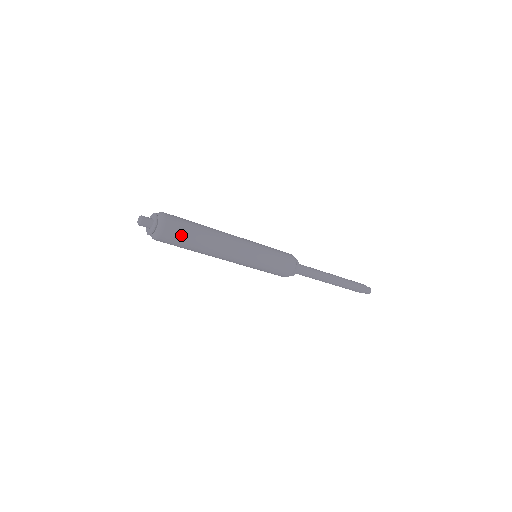
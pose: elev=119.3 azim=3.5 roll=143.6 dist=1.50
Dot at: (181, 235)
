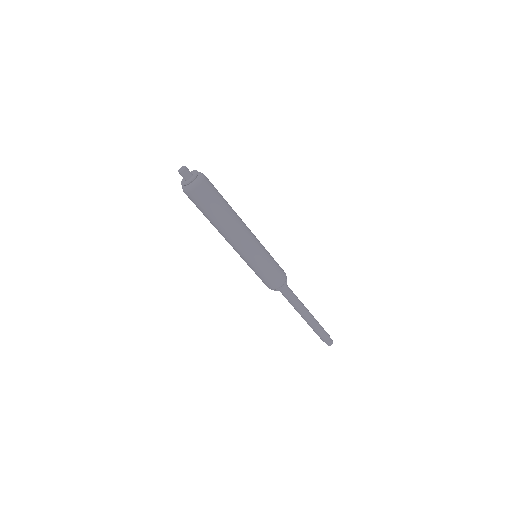
Dot at: (199, 205)
